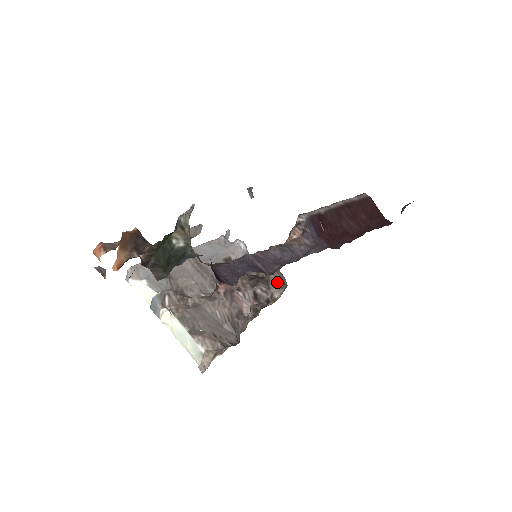
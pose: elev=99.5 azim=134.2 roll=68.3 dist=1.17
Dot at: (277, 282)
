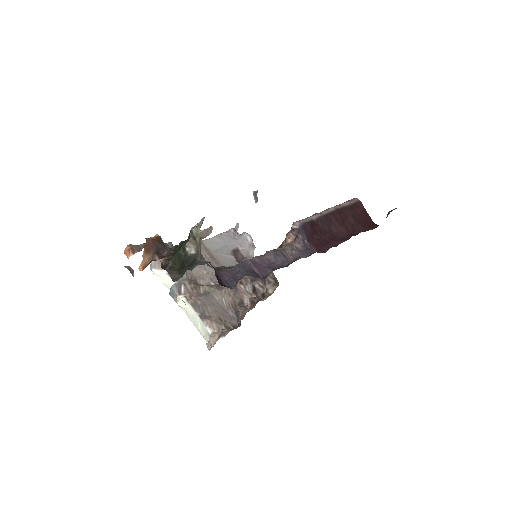
Dot at: (271, 280)
